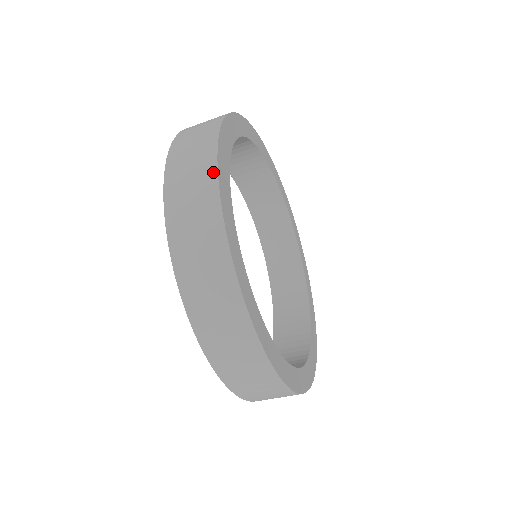
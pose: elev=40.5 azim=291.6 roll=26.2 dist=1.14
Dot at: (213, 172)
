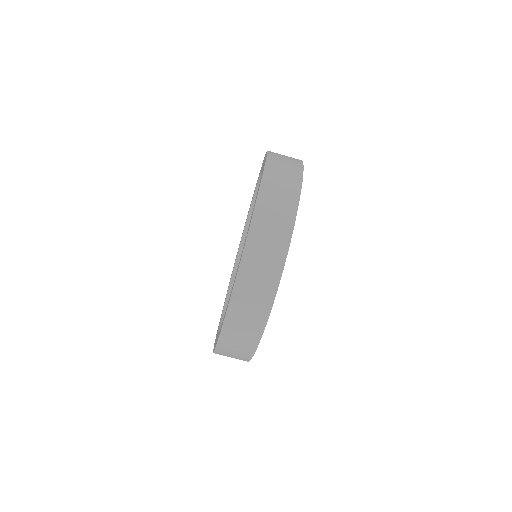
Dot at: (300, 162)
